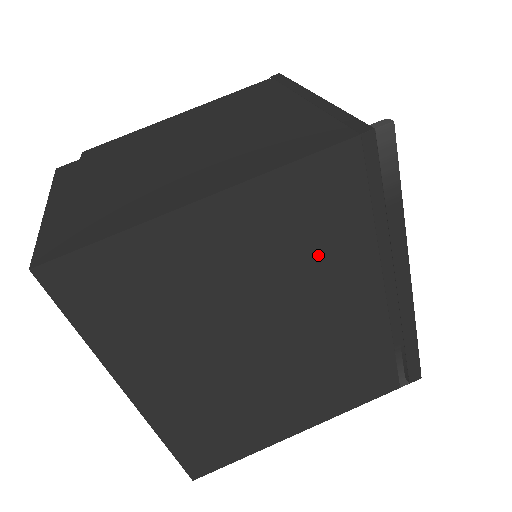
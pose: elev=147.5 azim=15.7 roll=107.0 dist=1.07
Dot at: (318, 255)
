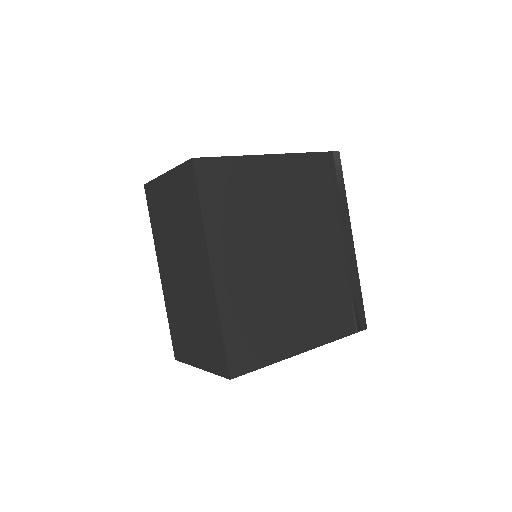
Dot at: (312, 207)
